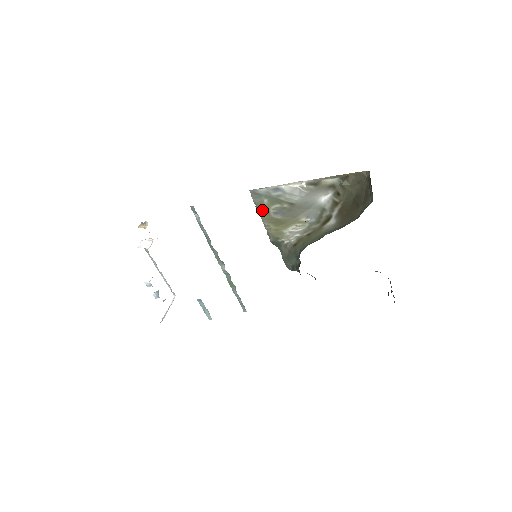
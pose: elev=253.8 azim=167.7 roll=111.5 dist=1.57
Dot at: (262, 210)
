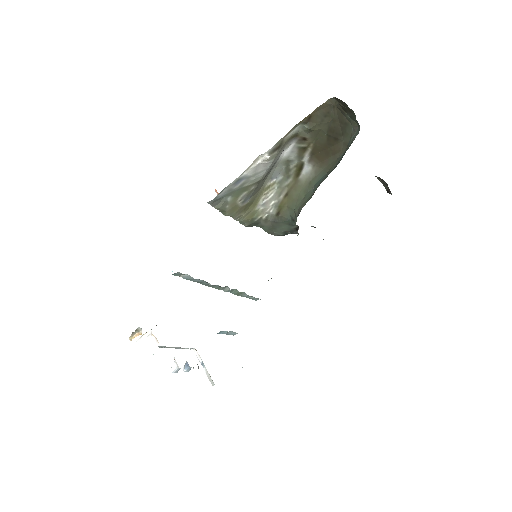
Dot at: (229, 209)
